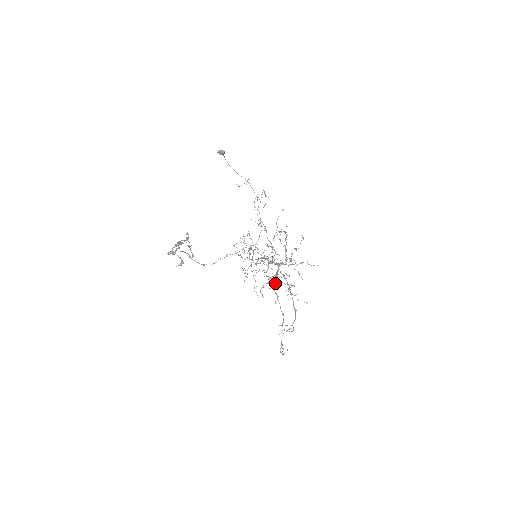
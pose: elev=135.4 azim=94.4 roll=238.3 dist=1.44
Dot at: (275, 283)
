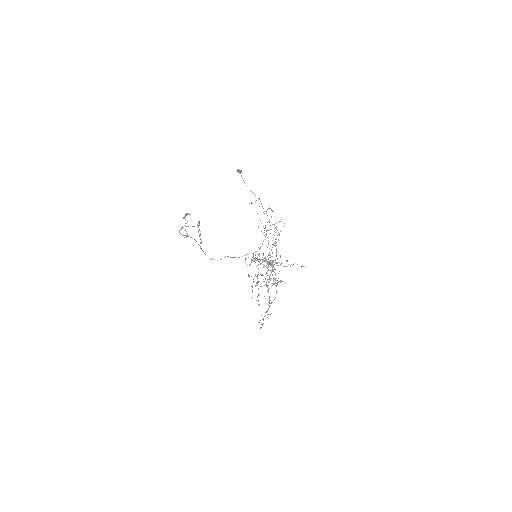
Dot at: (268, 279)
